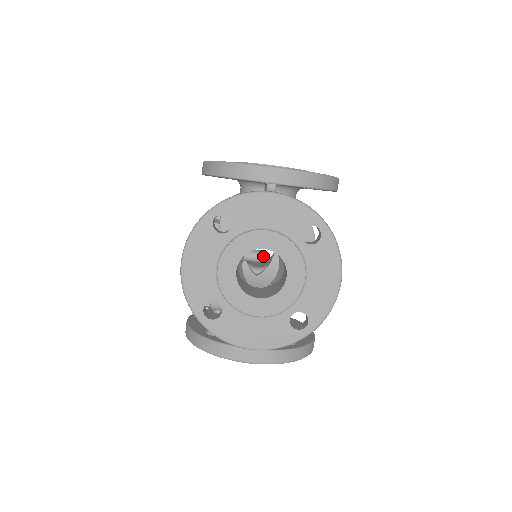
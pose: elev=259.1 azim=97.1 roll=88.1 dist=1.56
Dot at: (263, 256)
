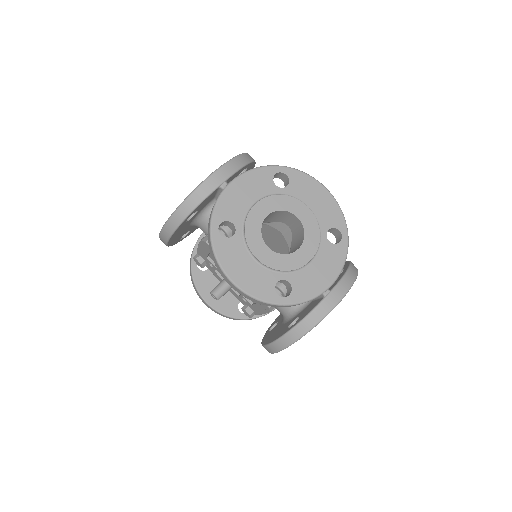
Dot at: occluded
